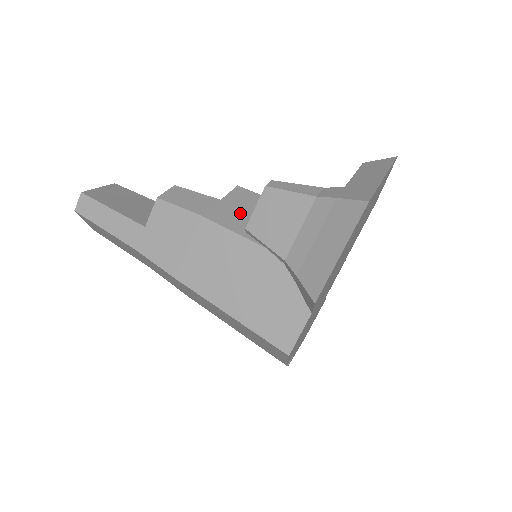
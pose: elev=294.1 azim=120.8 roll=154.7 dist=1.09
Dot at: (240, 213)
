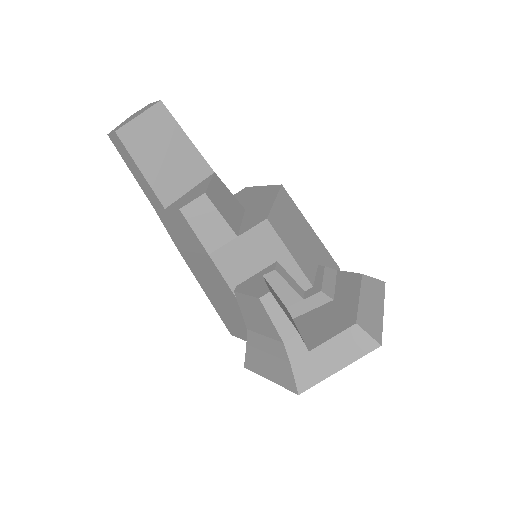
Dot at: (245, 261)
